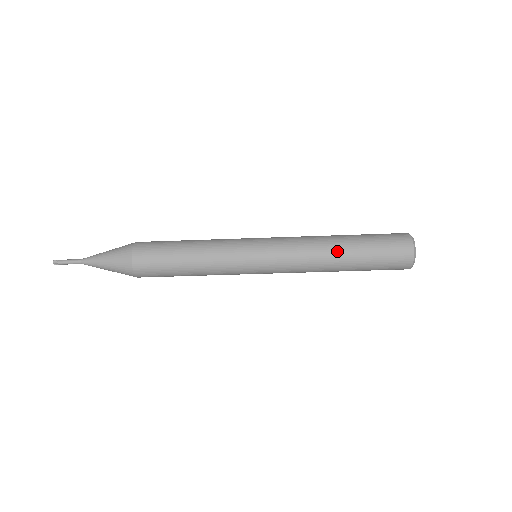
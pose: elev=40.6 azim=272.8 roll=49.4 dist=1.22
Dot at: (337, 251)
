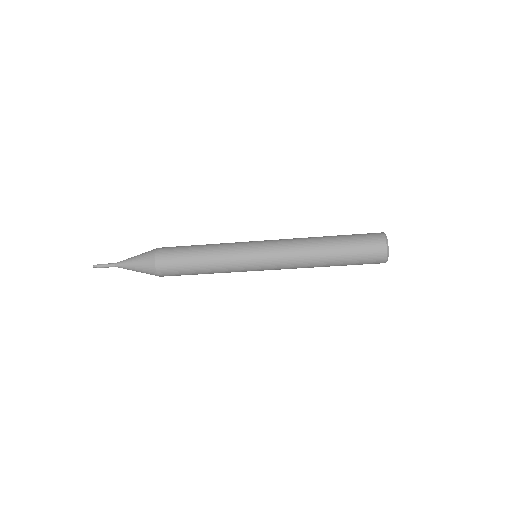
Dot at: (322, 261)
